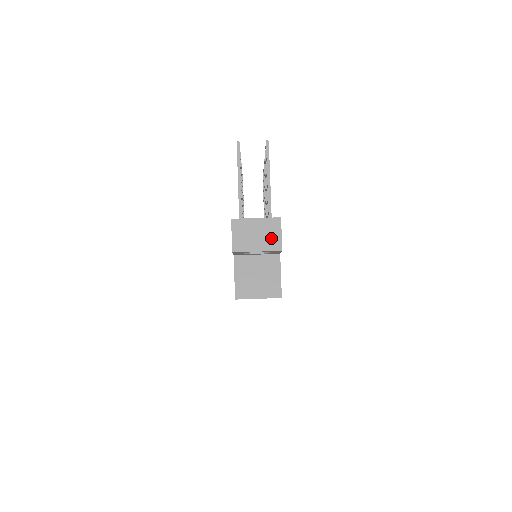
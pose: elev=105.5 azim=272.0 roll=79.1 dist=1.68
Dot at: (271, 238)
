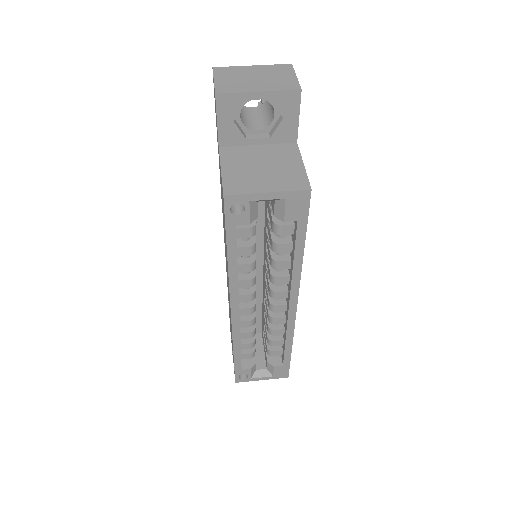
Dot at: (280, 80)
